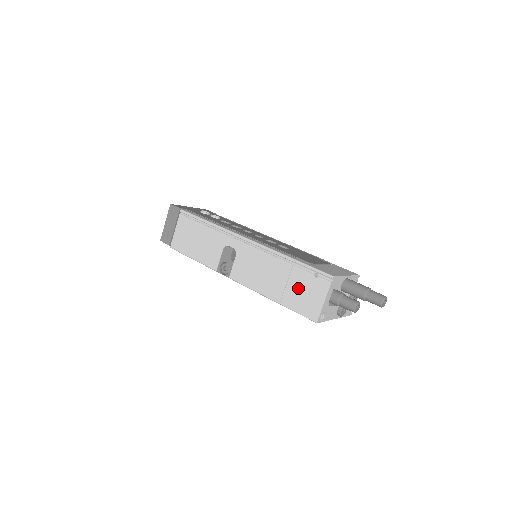
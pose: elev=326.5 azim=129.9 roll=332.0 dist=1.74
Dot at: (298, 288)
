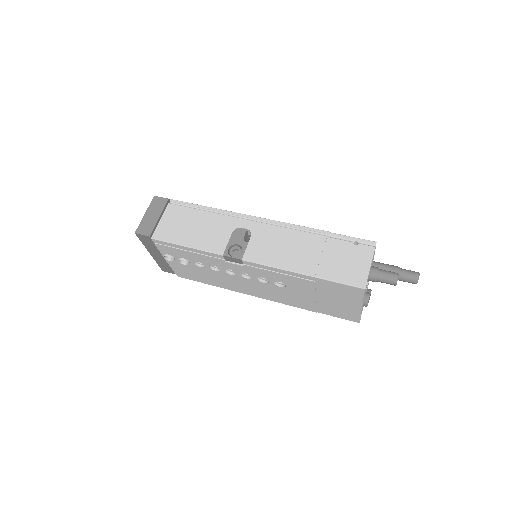
Dot at: (336, 258)
